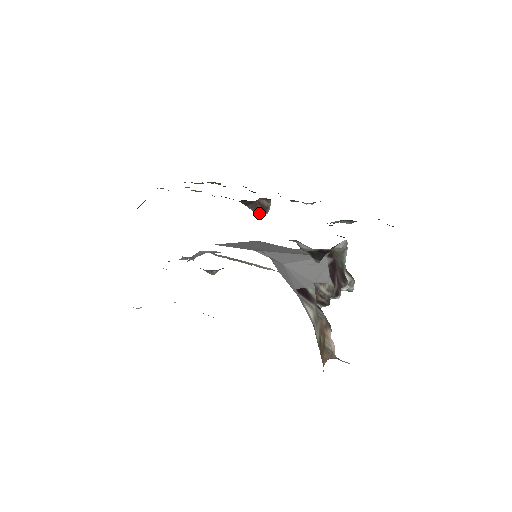
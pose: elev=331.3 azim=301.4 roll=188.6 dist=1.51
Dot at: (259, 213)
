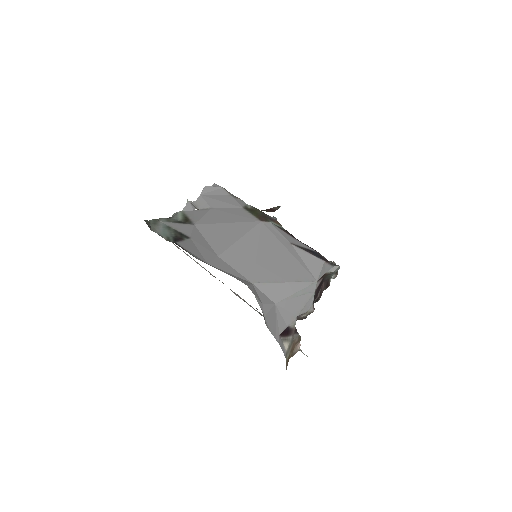
Dot at: (268, 211)
